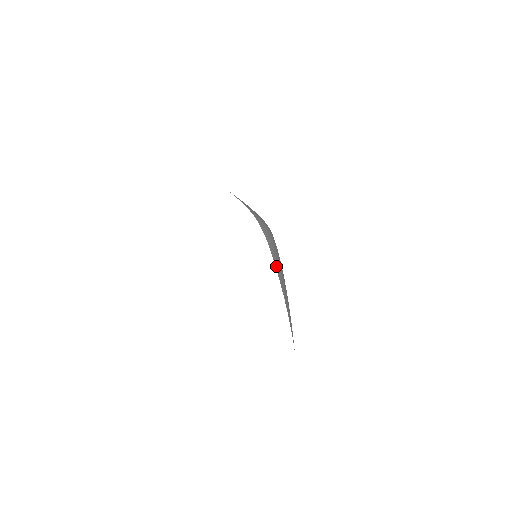
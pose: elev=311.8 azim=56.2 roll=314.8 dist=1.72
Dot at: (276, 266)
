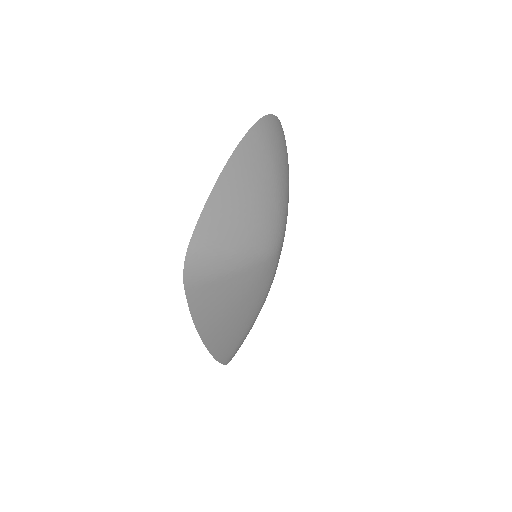
Dot at: (196, 309)
